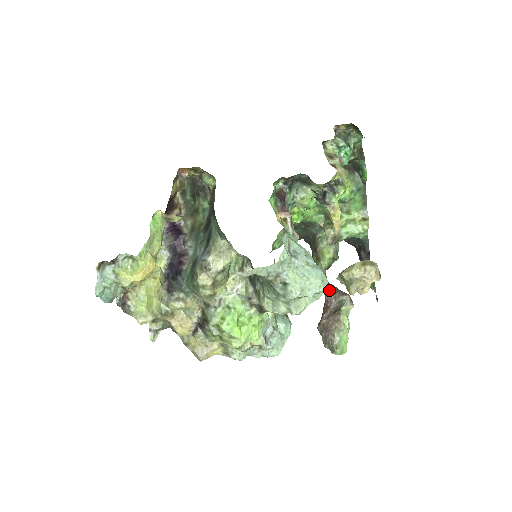
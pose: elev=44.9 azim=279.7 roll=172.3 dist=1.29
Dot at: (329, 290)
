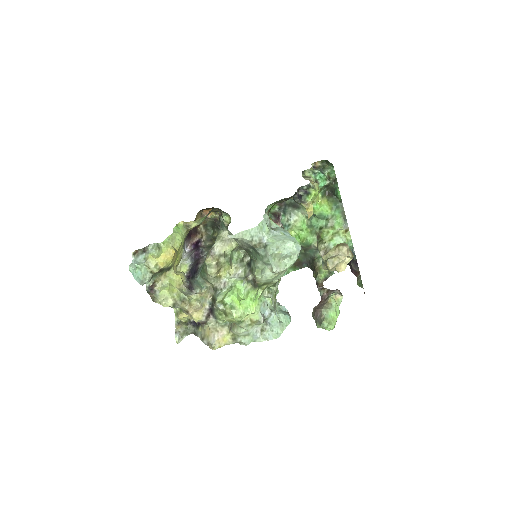
Dot at: (323, 291)
